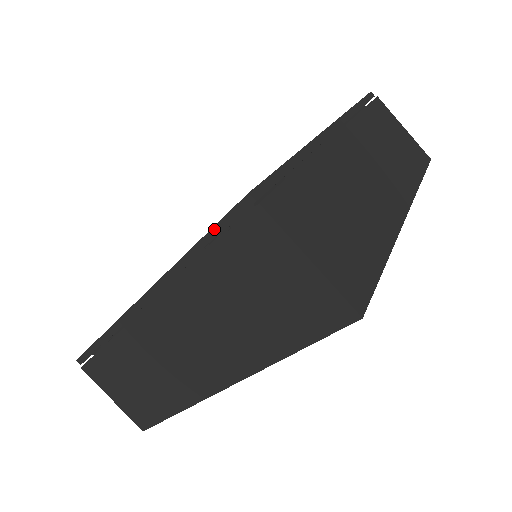
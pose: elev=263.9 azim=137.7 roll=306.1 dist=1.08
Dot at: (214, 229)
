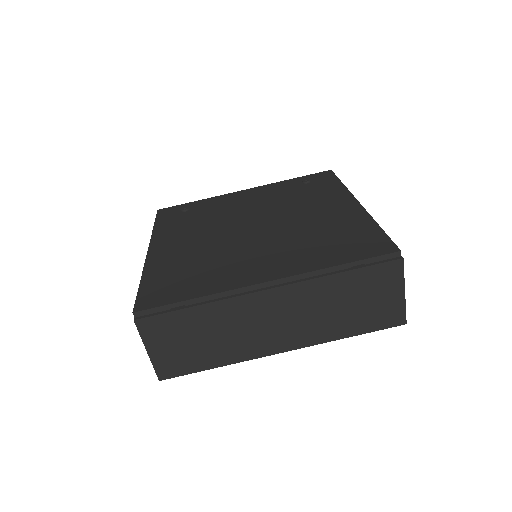
Dot at: (366, 260)
